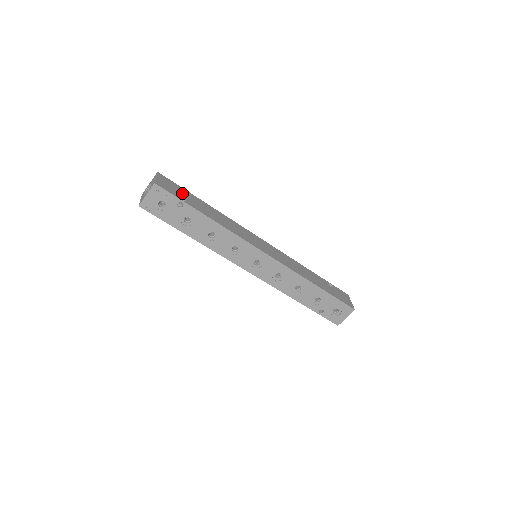
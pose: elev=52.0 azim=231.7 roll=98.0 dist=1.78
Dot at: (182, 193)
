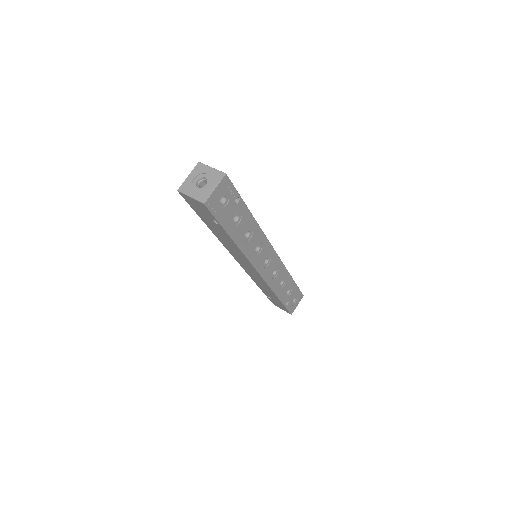
Dot at: occluded
